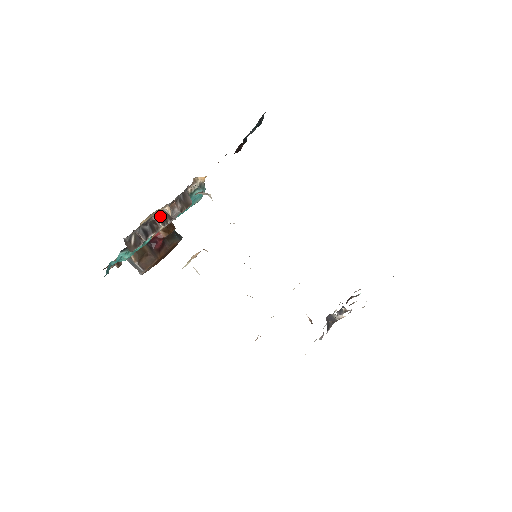
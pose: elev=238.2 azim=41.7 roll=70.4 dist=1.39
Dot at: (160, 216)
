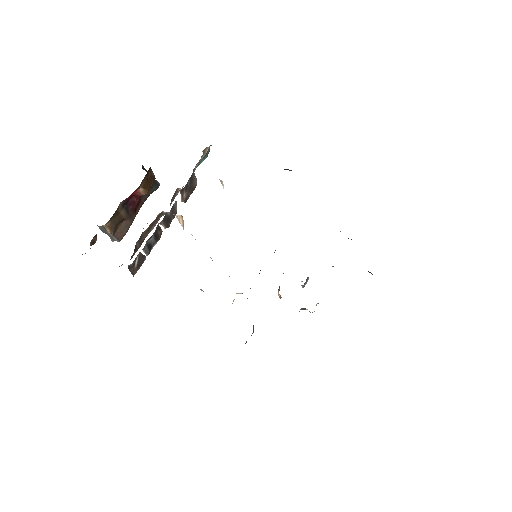
Dot at: (165, 219)
